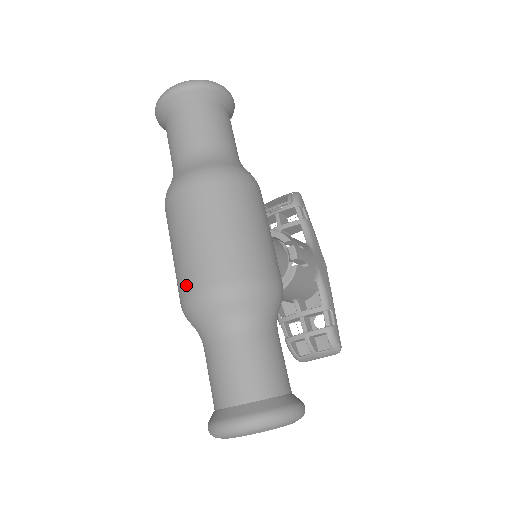
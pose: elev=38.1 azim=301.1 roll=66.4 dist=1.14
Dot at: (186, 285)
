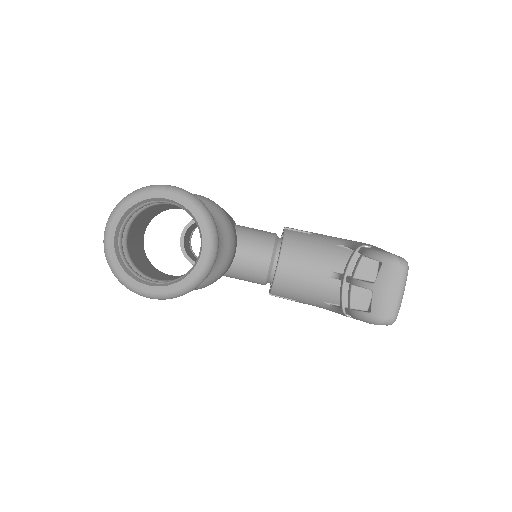
Dot at: occluded
